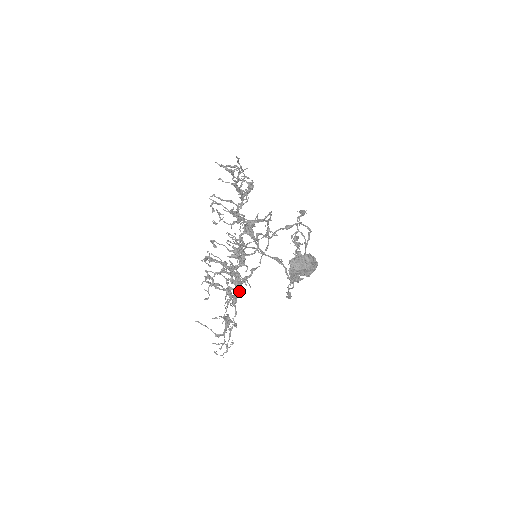
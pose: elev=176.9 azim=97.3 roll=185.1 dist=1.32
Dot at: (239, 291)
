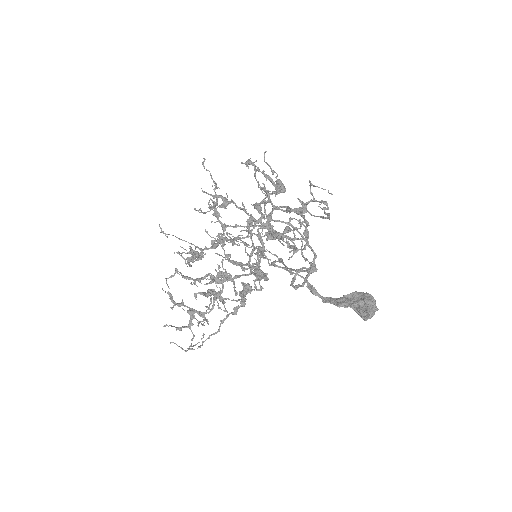
Dot at: (245, 301)
